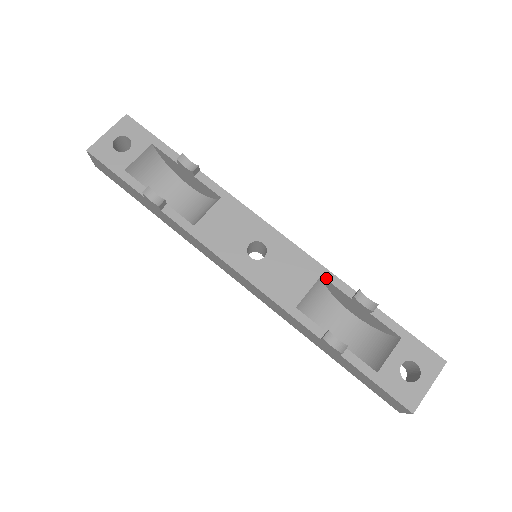
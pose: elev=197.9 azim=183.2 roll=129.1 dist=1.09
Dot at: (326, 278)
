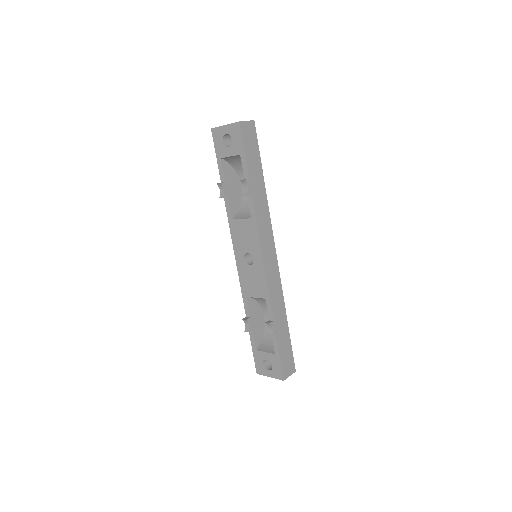
Dot at: (266, 302)
